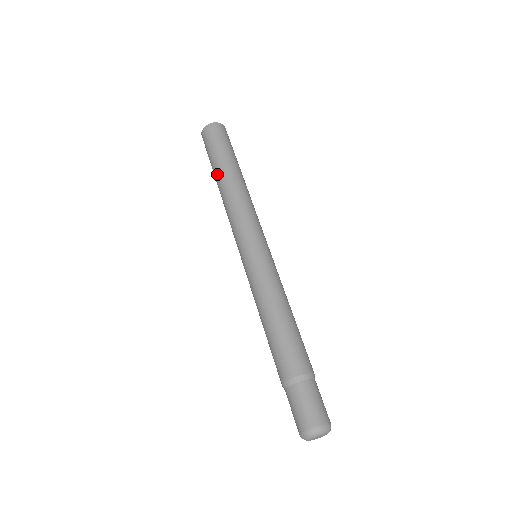
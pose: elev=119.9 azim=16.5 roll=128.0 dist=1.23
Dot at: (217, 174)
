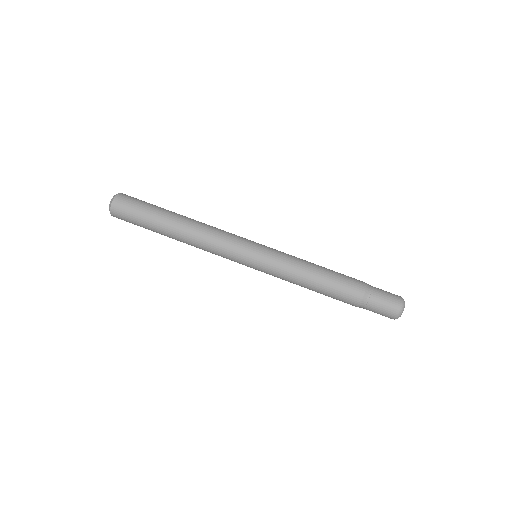
Dot at: (166, 234)
